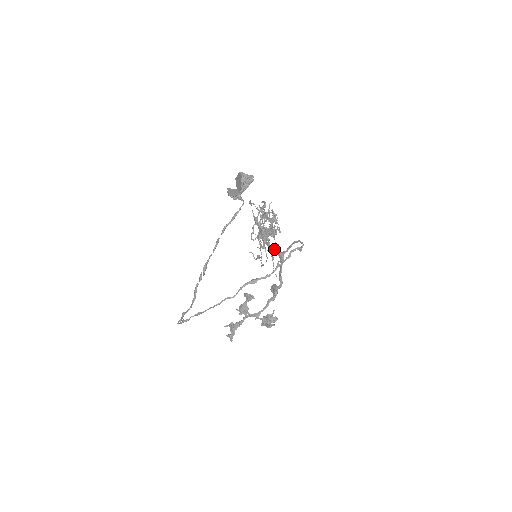
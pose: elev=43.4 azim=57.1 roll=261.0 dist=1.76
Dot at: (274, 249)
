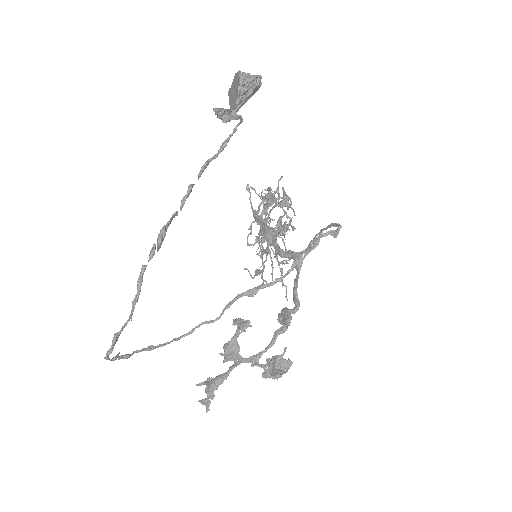
Dot at: occluded
